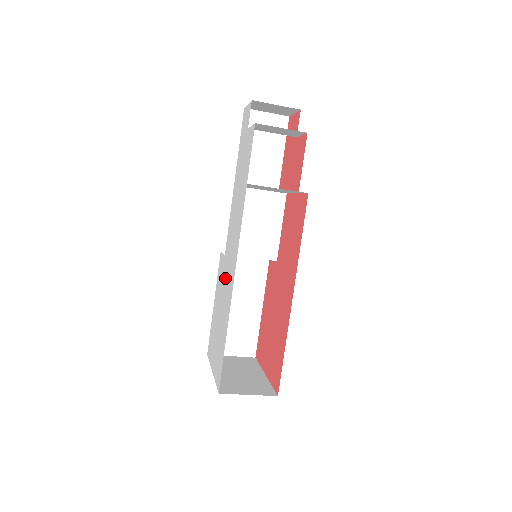
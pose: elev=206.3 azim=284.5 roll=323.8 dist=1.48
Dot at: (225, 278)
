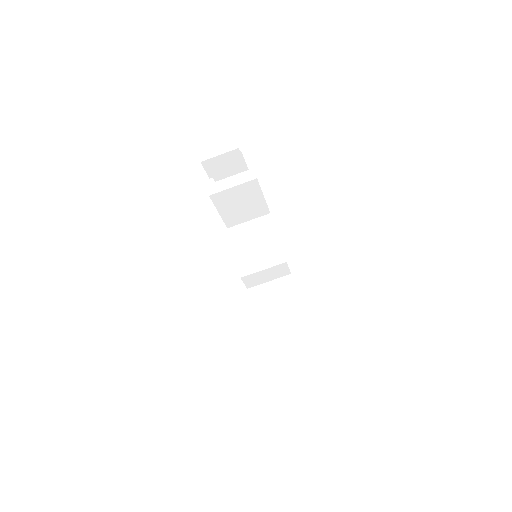
Dot at: occluded
